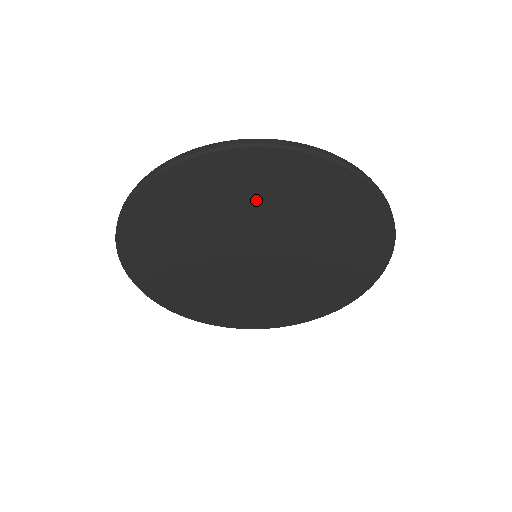
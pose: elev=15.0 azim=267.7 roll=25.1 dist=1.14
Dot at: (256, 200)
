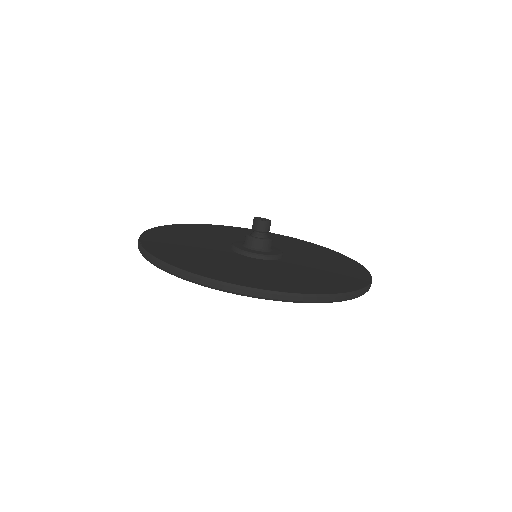
Dot at: occluded
